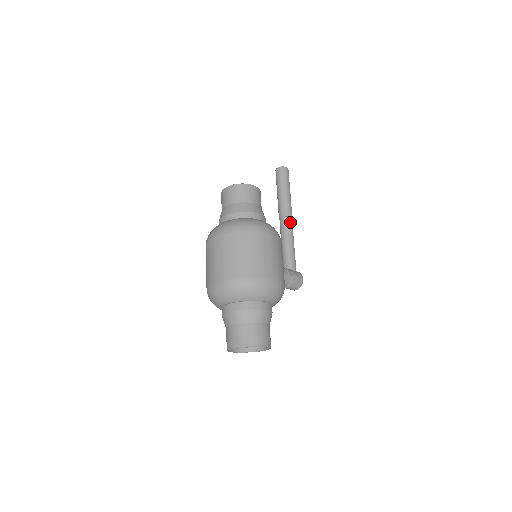
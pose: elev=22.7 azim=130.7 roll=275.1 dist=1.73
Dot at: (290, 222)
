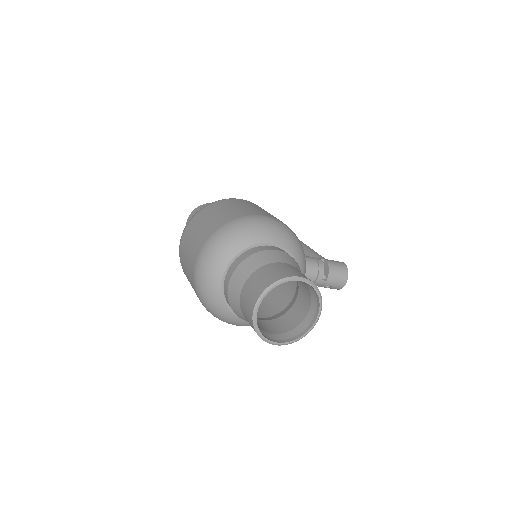
Dot at: occluded
